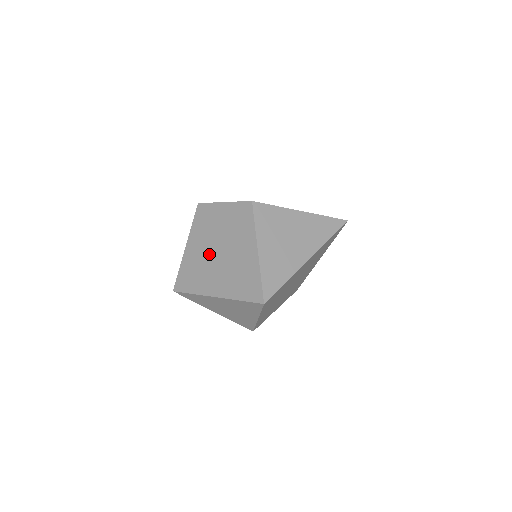
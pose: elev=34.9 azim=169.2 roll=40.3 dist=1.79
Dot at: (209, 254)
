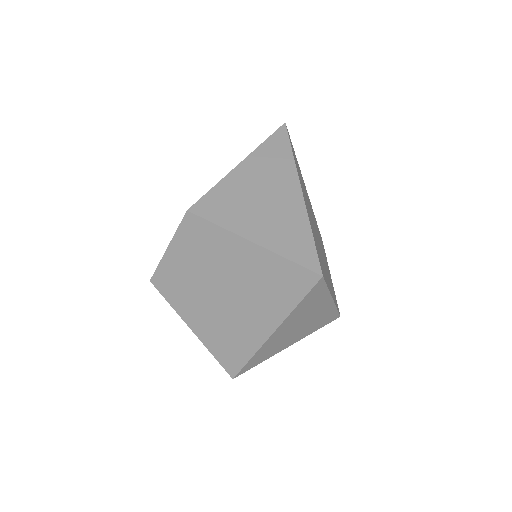
Dot at: (217, 307)
